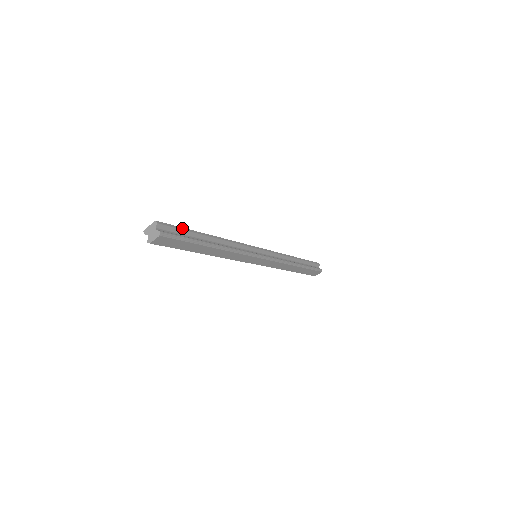
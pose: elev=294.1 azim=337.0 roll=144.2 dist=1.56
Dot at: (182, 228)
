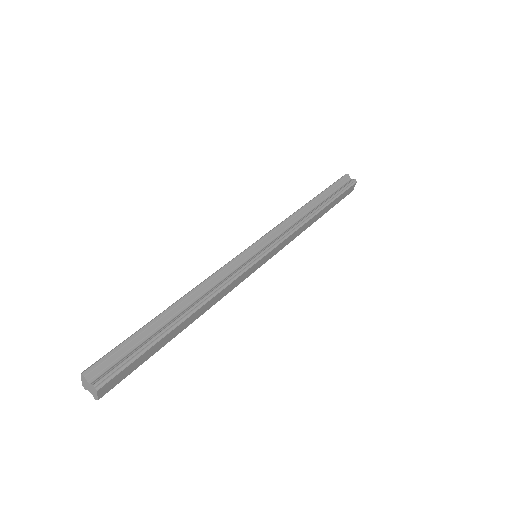
Dot at: (125, 341)
